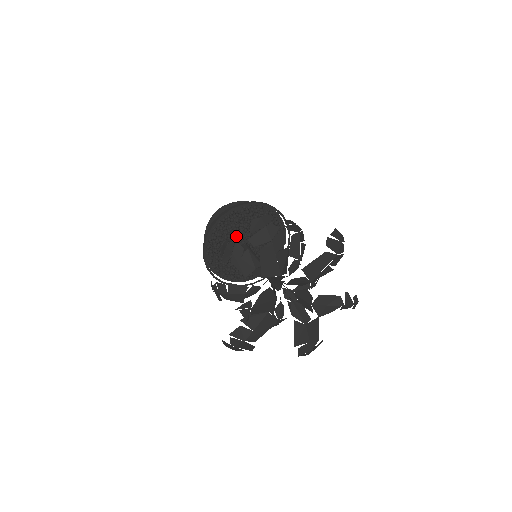
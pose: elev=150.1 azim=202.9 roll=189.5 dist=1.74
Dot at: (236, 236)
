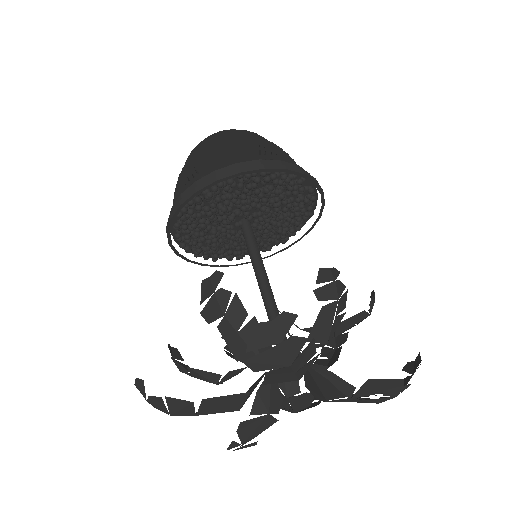
Dot at: (218, 231)
